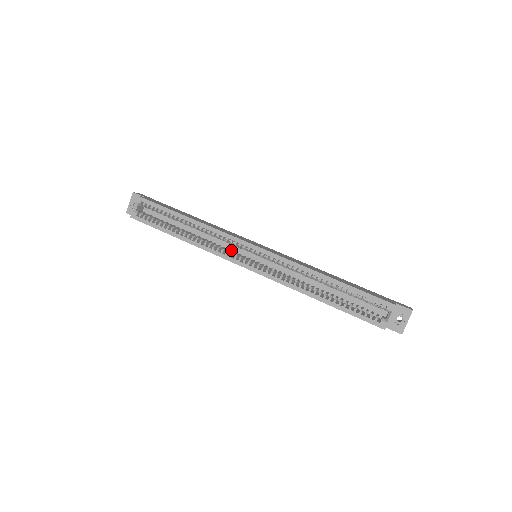
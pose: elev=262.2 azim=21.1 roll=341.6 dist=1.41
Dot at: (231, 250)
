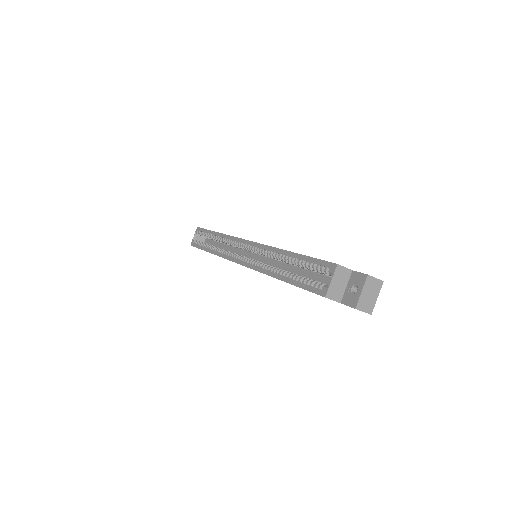
Dot at: occluded
